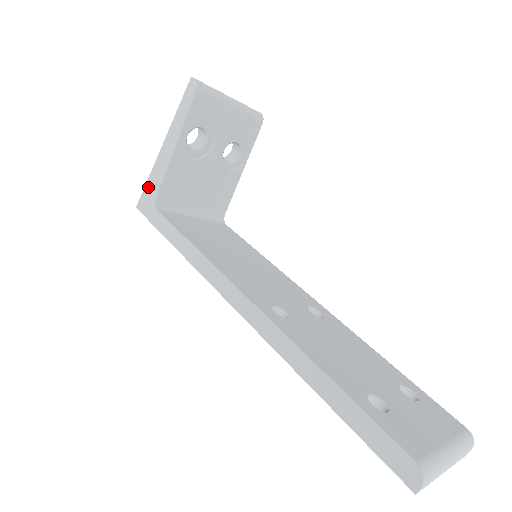
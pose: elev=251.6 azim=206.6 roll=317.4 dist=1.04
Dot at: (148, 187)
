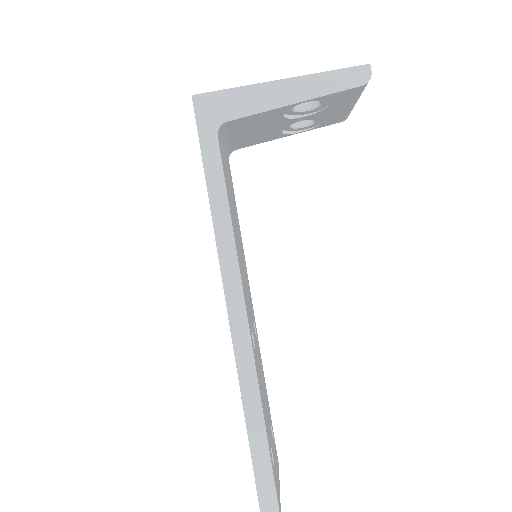
Dot at: (226, 97)
